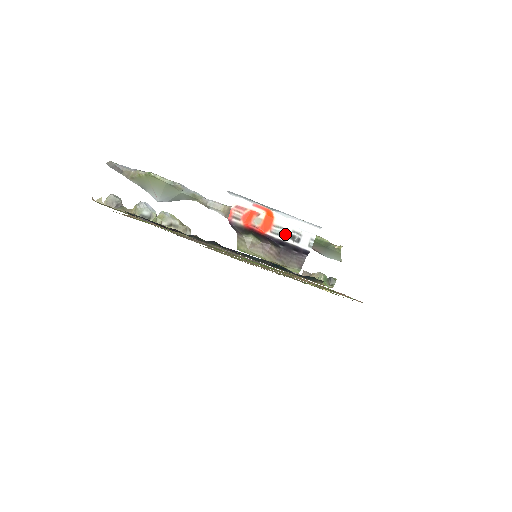
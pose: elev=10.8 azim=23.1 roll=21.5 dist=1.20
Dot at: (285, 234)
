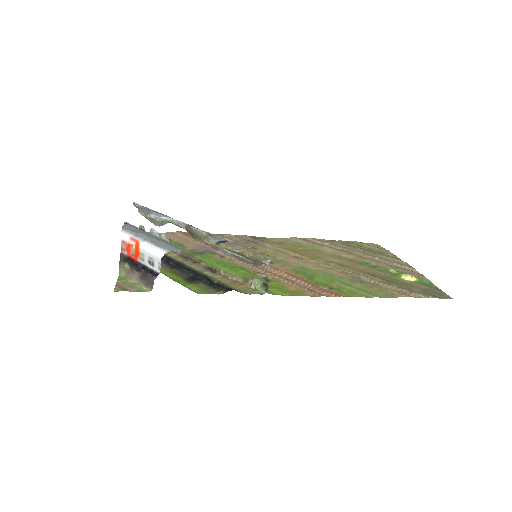
Dot at: (146, 260)
